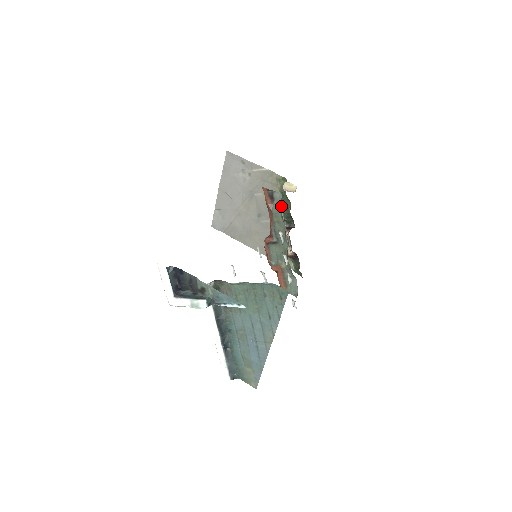
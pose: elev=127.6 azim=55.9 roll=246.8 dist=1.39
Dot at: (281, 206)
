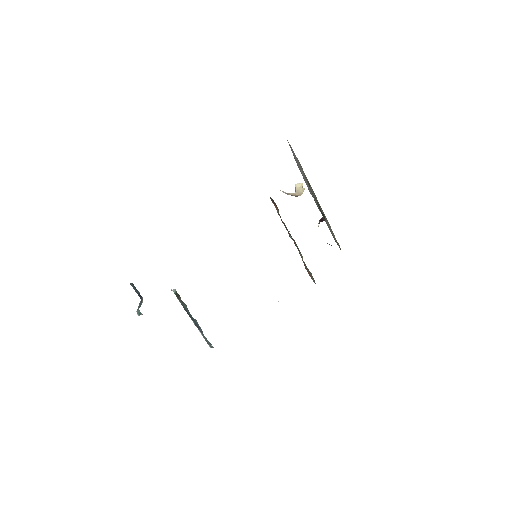
Dot at: (316, 197)
